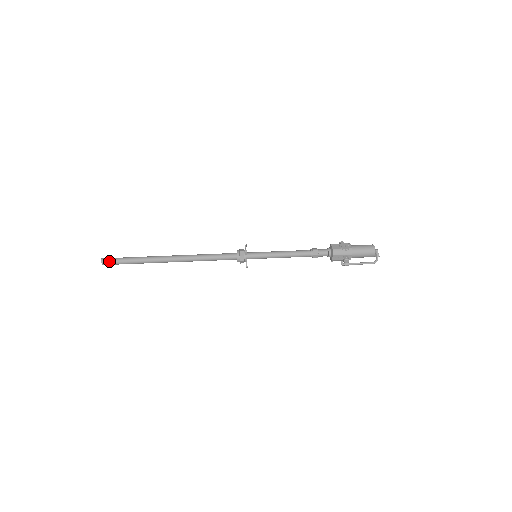
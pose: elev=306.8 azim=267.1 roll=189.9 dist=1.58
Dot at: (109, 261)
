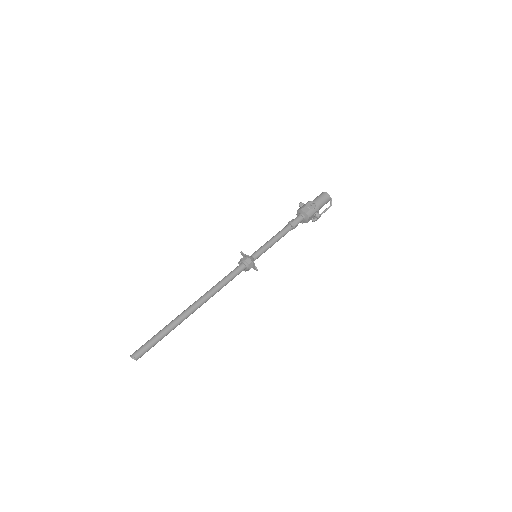
Dot at: (142, 352)
